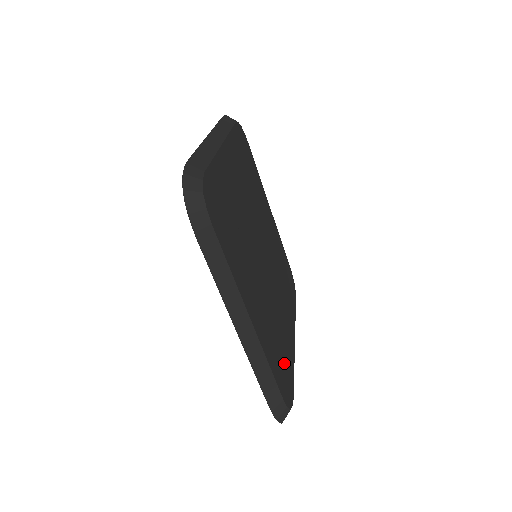
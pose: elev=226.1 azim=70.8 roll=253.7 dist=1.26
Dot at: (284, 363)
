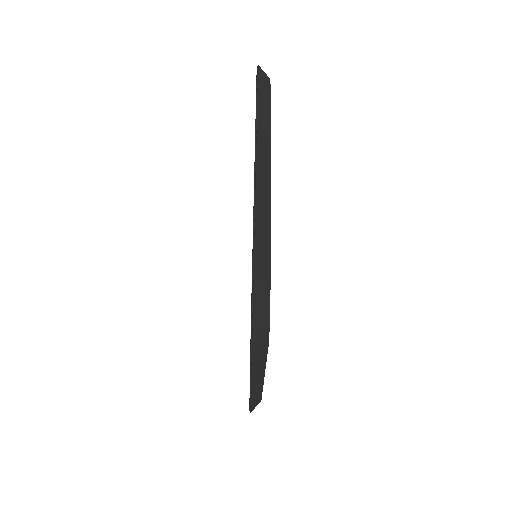
Dot at: occluded
